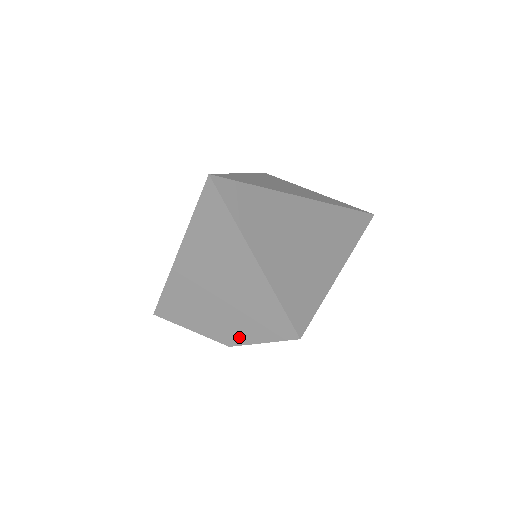
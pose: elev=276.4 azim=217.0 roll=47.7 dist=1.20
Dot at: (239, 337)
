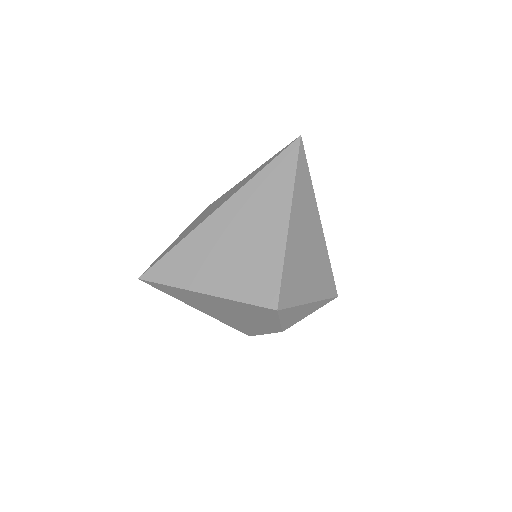
Dot at: (273, 326)
